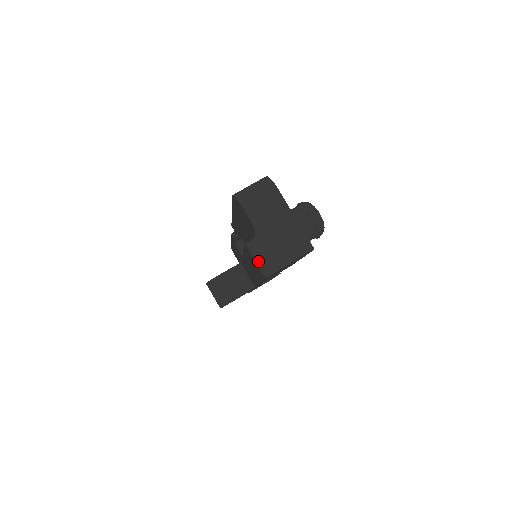
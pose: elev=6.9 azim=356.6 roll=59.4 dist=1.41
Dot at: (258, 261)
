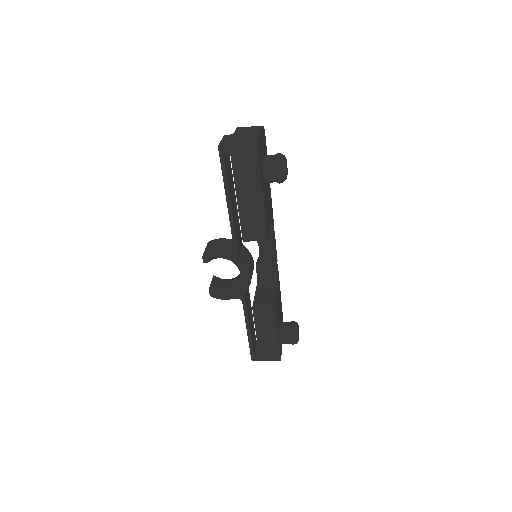
Dot at: (221, 140)
